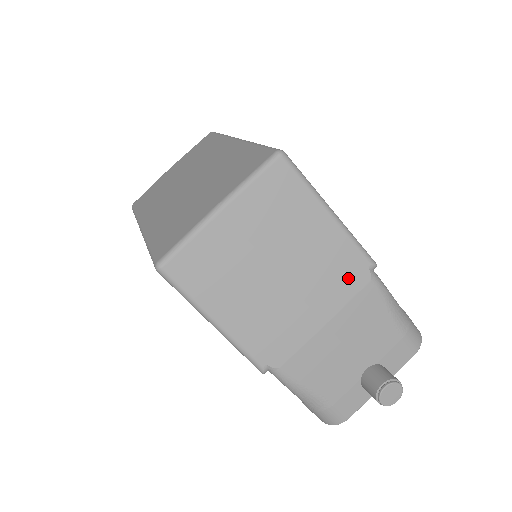
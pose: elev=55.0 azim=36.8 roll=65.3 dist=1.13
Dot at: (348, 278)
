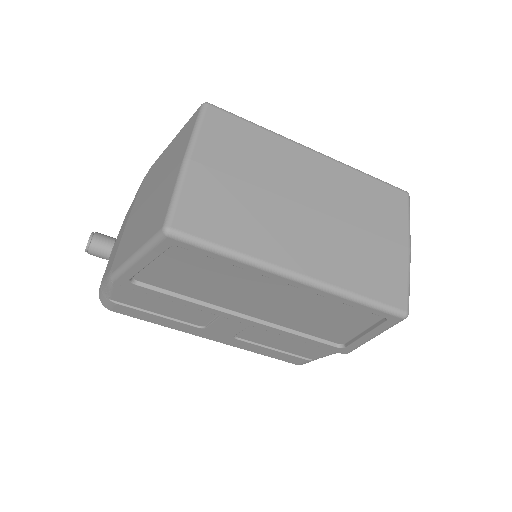
Dot at: occluded
